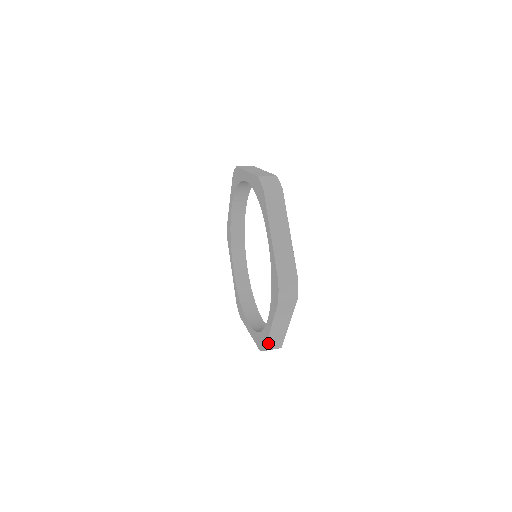
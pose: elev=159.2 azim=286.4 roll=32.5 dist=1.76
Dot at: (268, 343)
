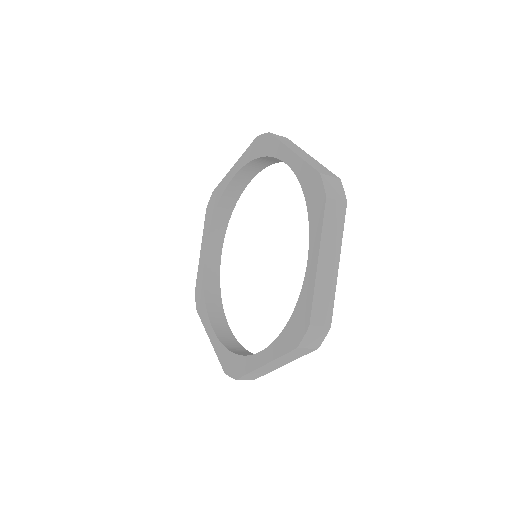
Dot at: (246, 375)
